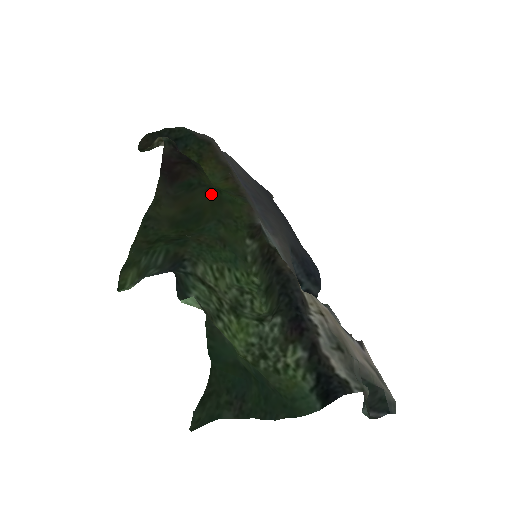
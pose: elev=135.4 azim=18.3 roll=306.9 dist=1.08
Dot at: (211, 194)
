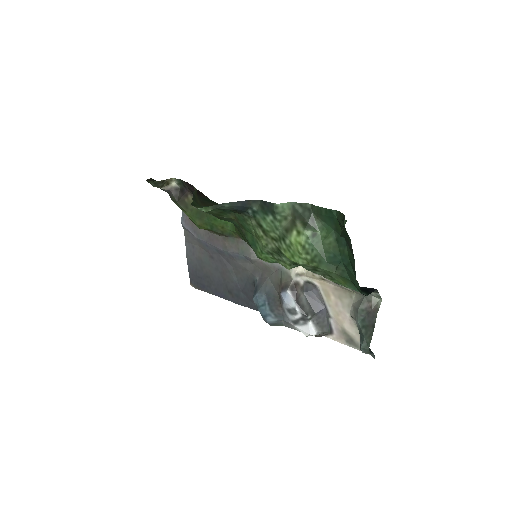
Dot at: occluded
